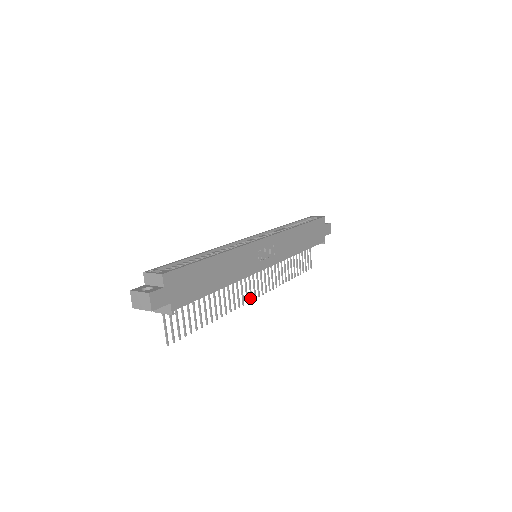
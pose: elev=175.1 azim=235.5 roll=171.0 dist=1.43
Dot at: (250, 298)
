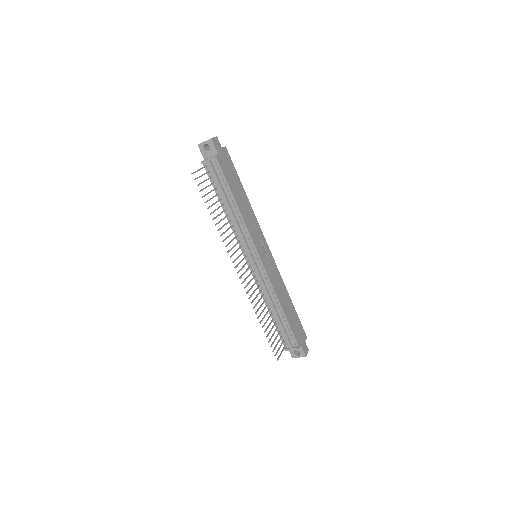
Dot at: (235, 266)
